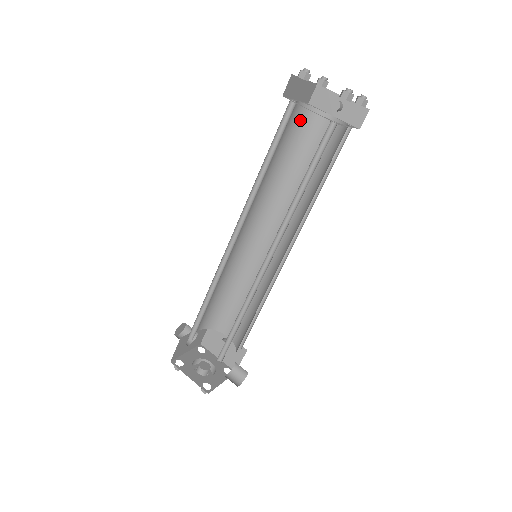
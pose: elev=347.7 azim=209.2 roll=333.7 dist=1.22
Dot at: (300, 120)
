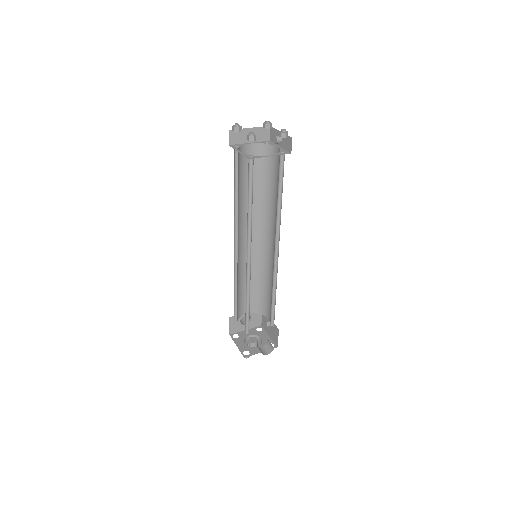
Dot at: (260, 155)
